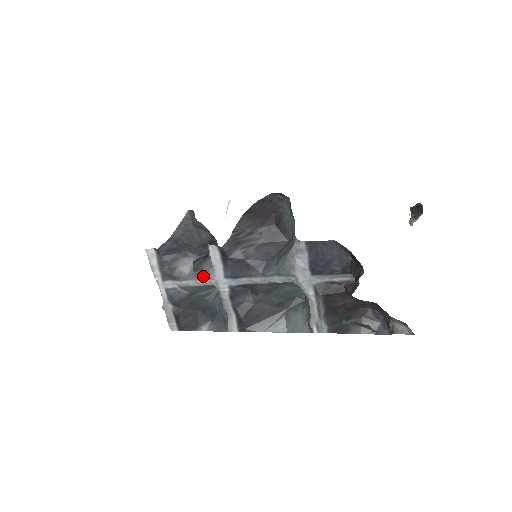
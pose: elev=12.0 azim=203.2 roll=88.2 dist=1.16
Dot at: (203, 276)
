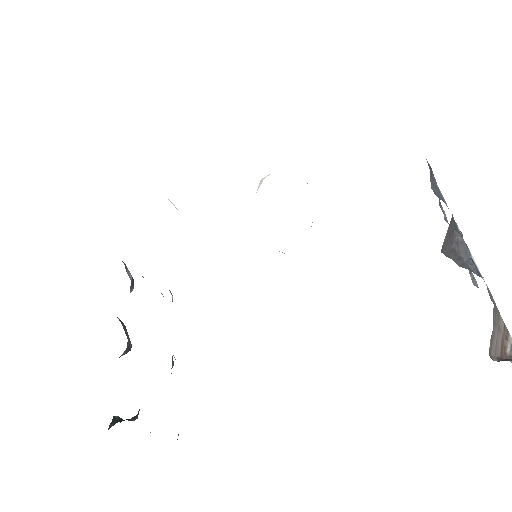
Dot at: occluded
